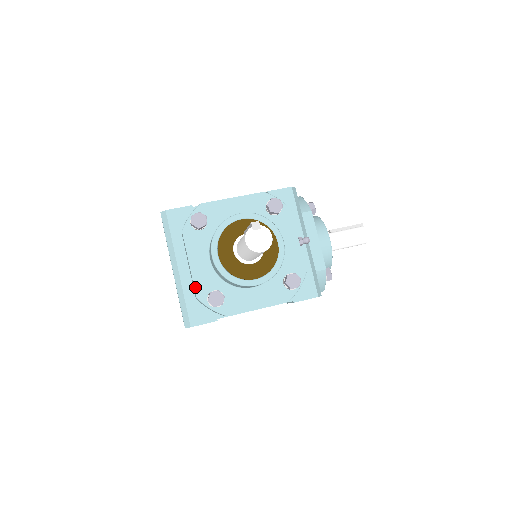
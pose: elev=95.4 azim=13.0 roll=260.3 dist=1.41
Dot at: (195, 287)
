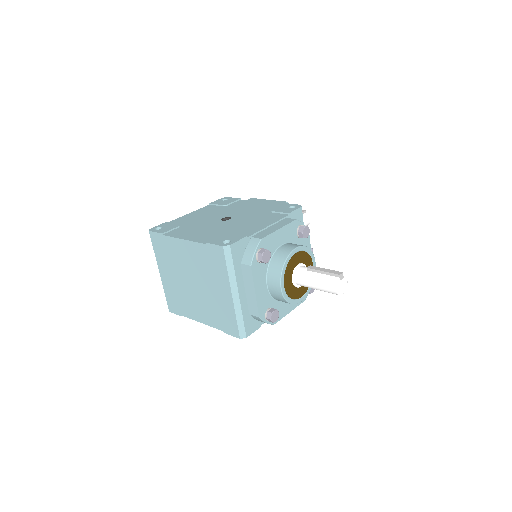
Dot at: (259, 310)
